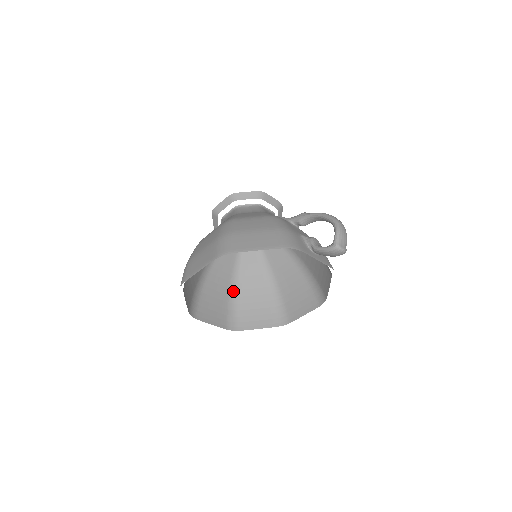
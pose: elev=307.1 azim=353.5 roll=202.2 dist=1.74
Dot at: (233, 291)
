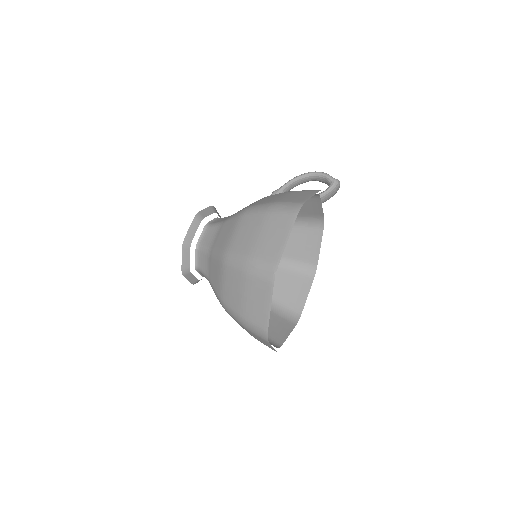
Dot at: occluded
